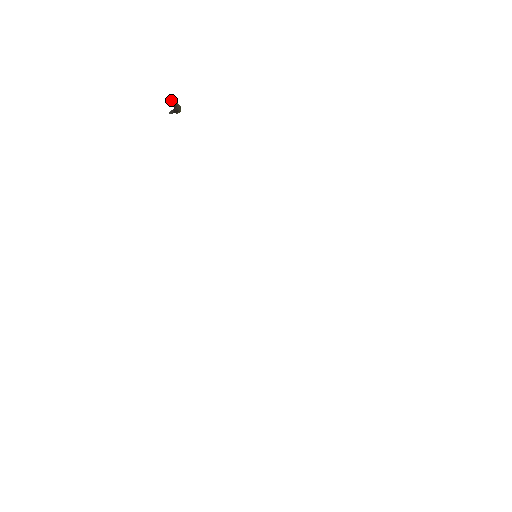
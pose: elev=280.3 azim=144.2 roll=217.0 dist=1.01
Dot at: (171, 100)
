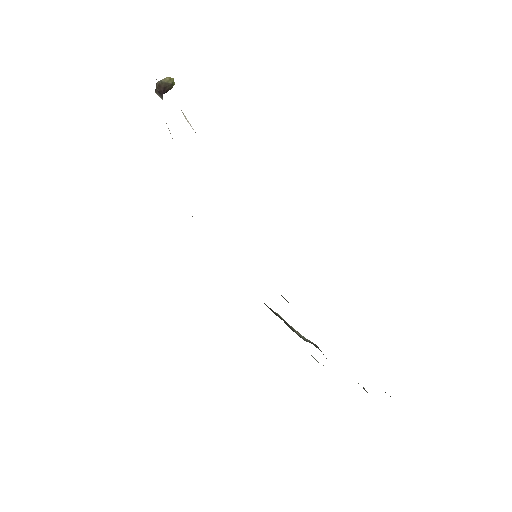
Dot at: (157, 85)
